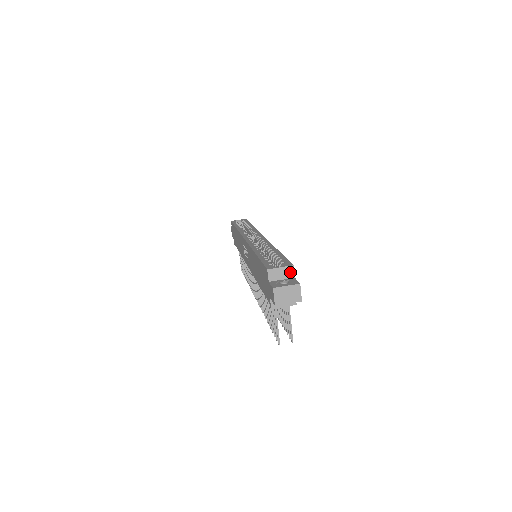
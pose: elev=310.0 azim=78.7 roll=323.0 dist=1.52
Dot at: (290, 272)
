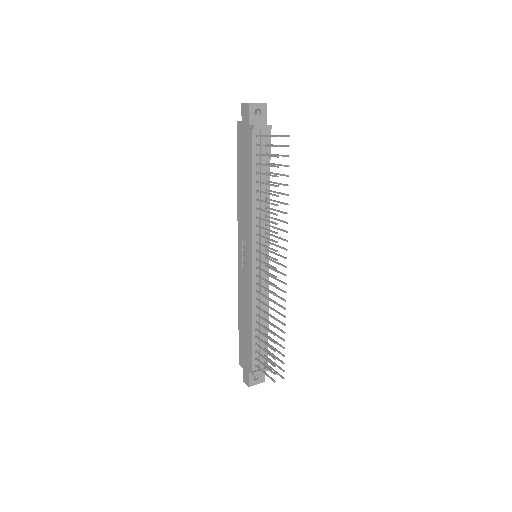
Dot at: occluded
